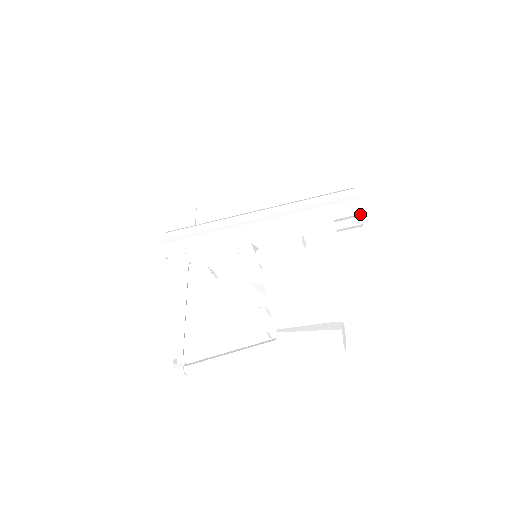
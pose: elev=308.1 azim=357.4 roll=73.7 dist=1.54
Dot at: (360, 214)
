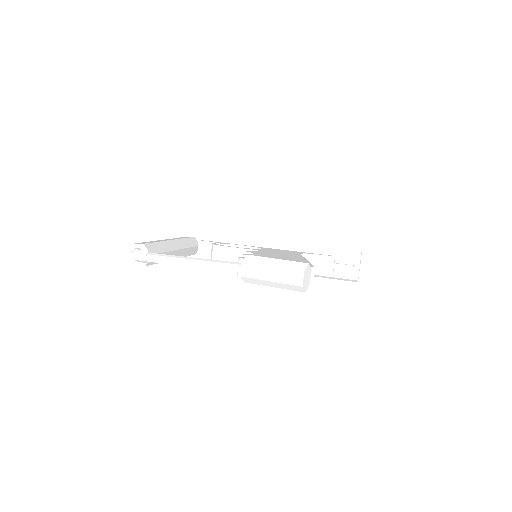
Dot at: (359, 261)
